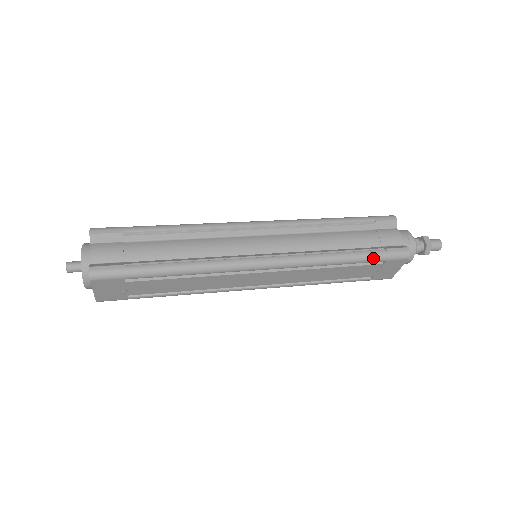
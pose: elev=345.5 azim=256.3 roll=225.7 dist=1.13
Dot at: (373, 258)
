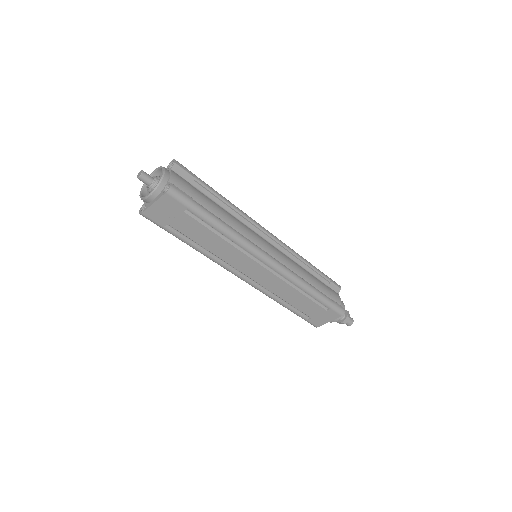
Dot at: (326, 302)
